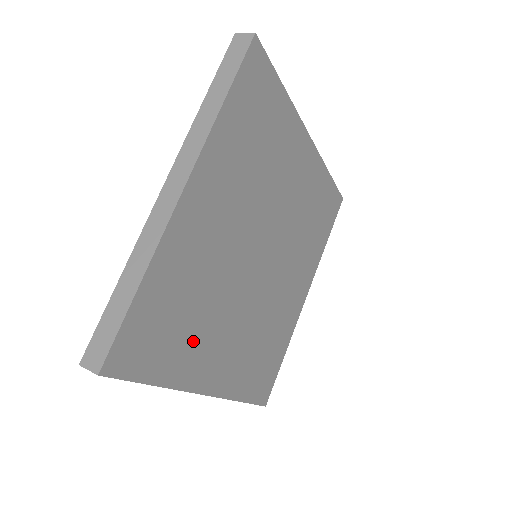
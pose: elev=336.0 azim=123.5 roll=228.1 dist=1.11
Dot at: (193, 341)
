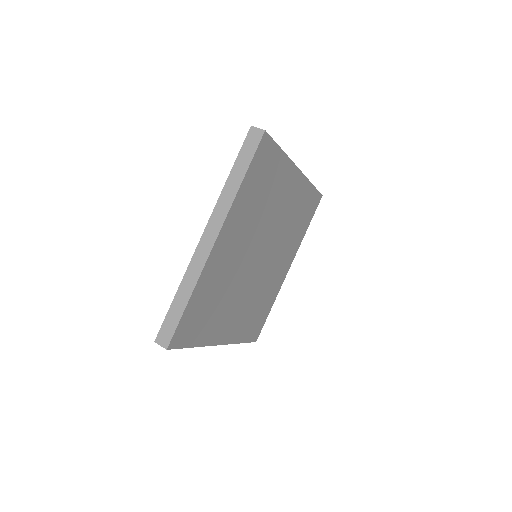
Dot at: (215, 318)
